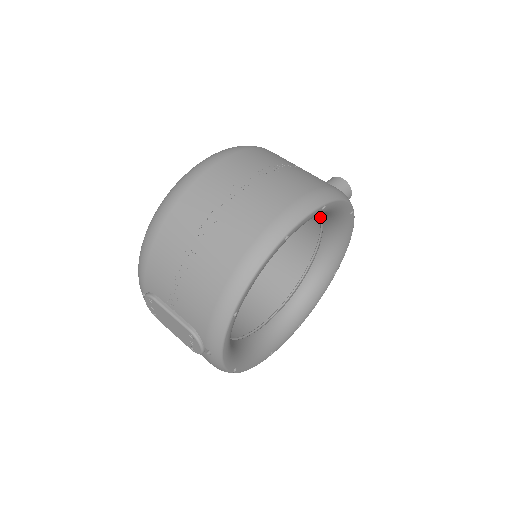
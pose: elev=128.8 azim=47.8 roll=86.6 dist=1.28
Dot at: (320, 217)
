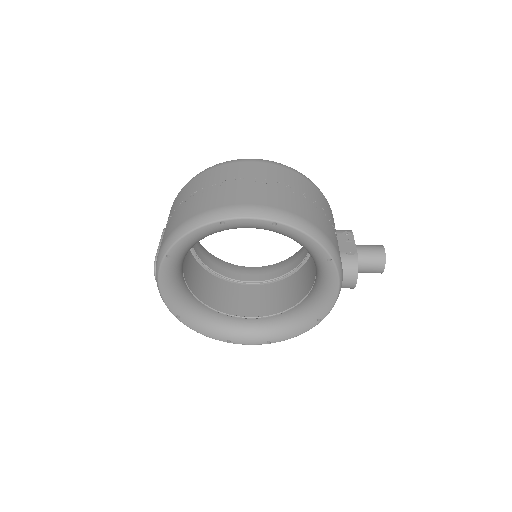
Dot at: occluded
